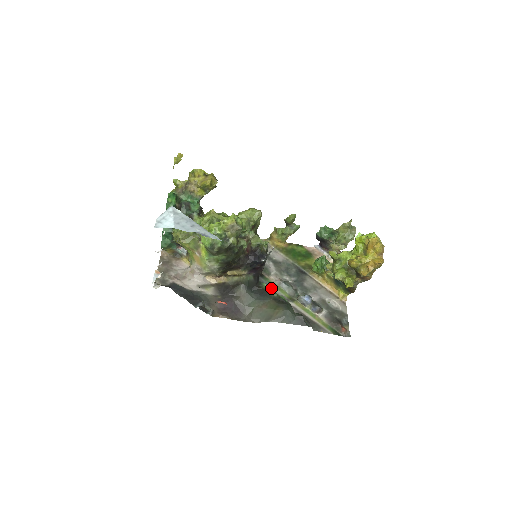
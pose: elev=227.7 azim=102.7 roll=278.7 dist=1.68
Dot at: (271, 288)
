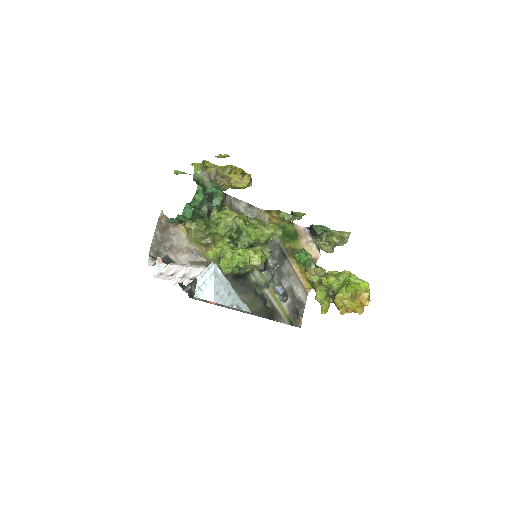
Dot at: (256, 282)
